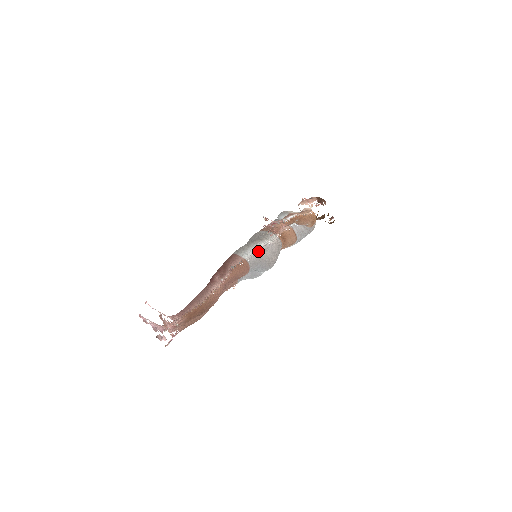
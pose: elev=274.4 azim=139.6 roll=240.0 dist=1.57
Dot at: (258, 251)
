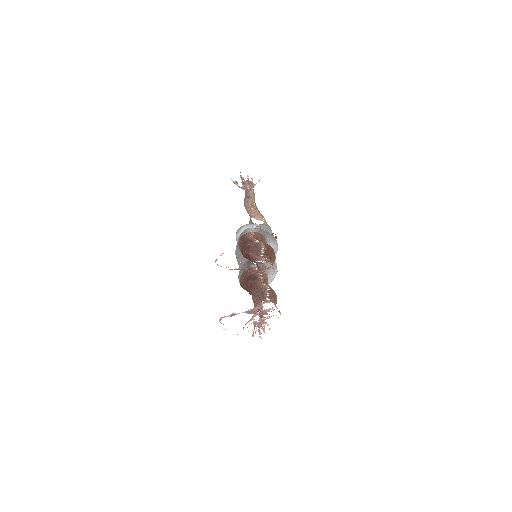
Dot at: (254, 228)
